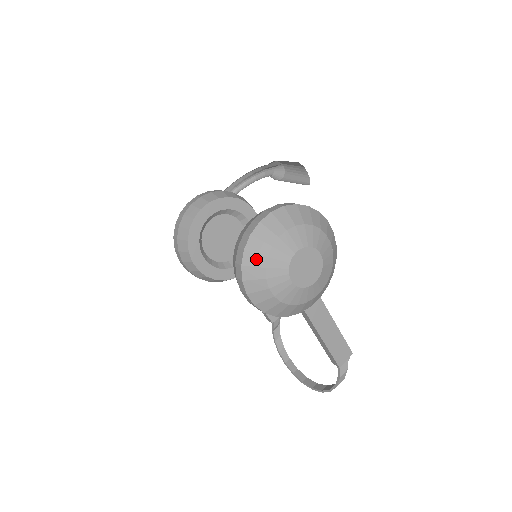
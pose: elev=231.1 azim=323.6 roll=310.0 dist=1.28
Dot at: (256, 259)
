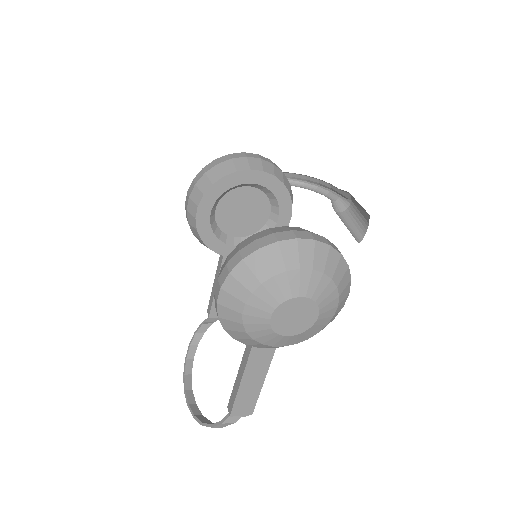
Dot at: (261, 267)
